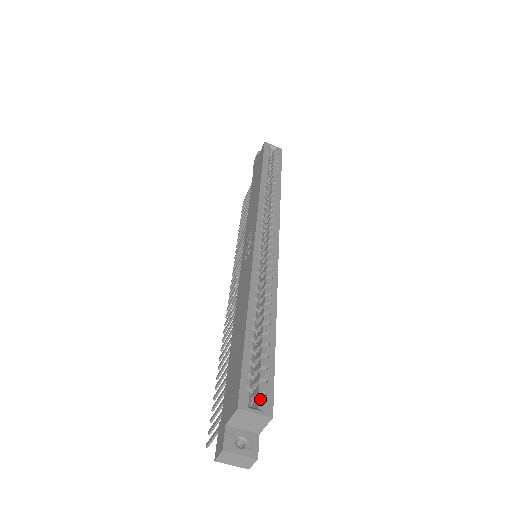
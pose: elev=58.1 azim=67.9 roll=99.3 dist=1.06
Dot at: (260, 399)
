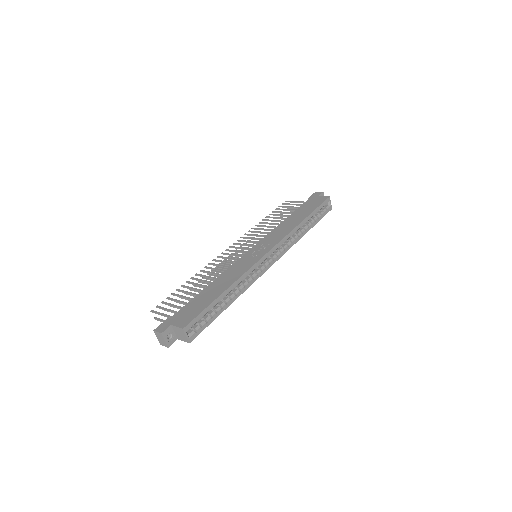
Dot at: (193, 332)
